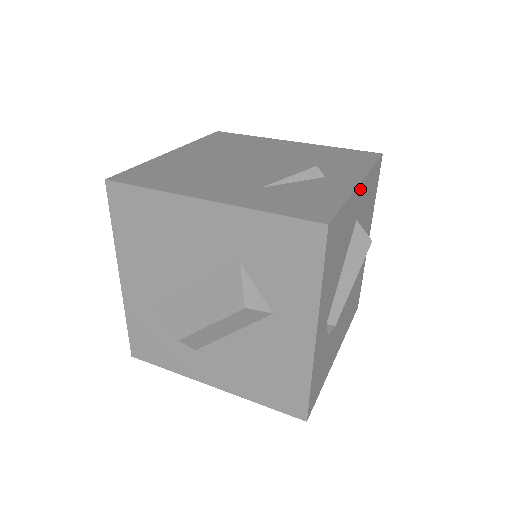
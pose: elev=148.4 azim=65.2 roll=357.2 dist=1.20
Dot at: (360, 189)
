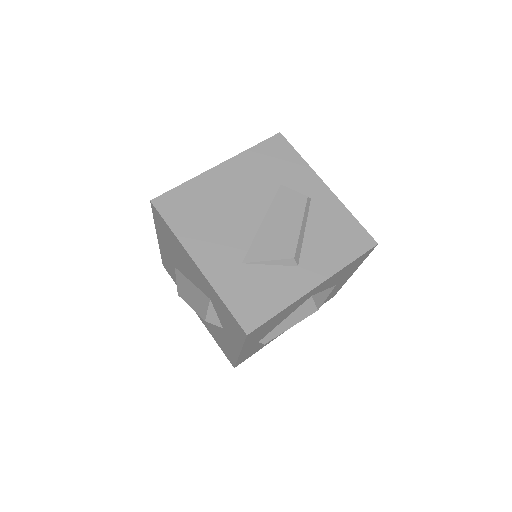
Dot at: (316, 288)
